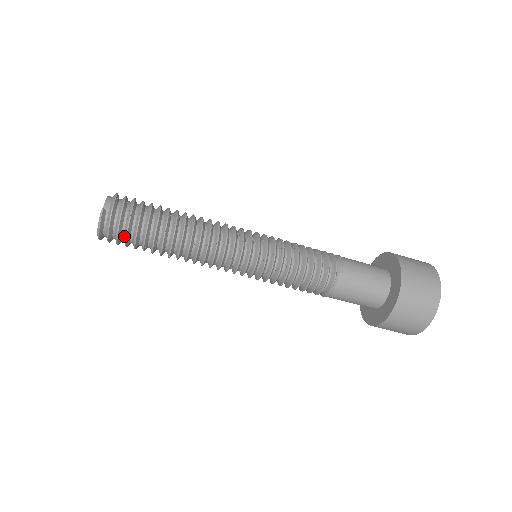
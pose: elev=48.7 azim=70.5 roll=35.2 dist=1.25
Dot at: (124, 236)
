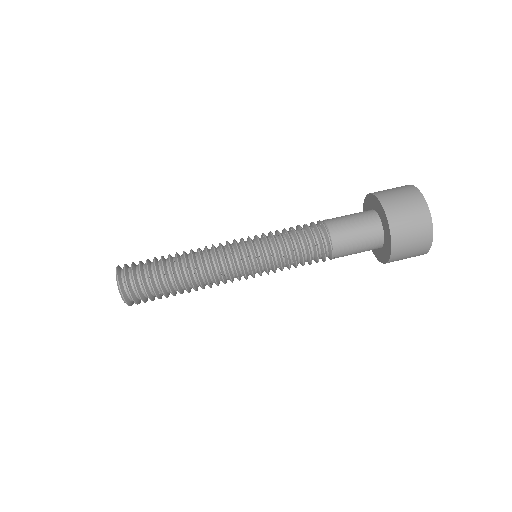
Dot at: (138, 272)
